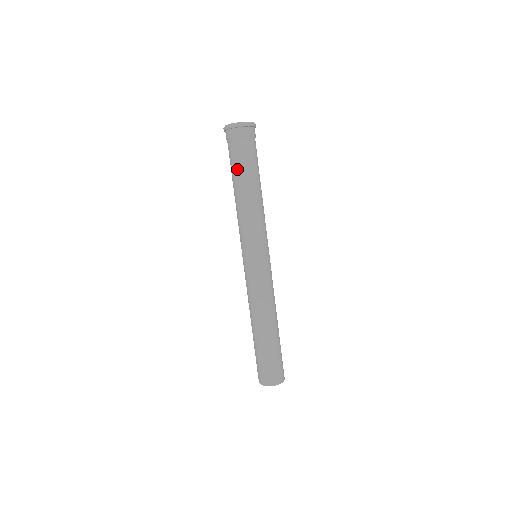
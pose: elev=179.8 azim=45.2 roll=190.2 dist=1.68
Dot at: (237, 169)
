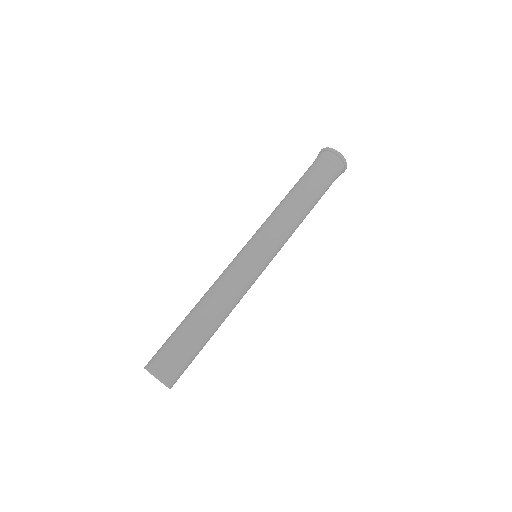
Dot at: (305, 178)
